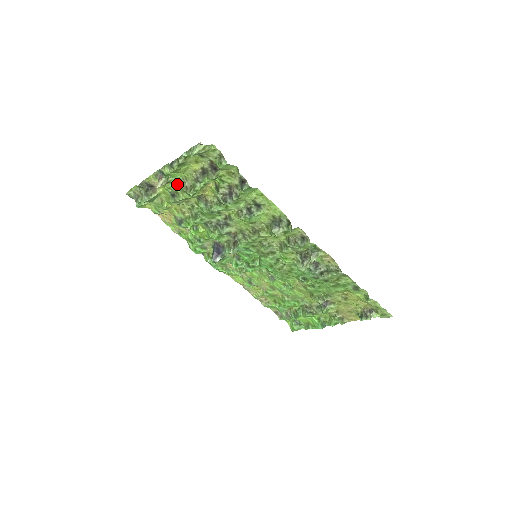
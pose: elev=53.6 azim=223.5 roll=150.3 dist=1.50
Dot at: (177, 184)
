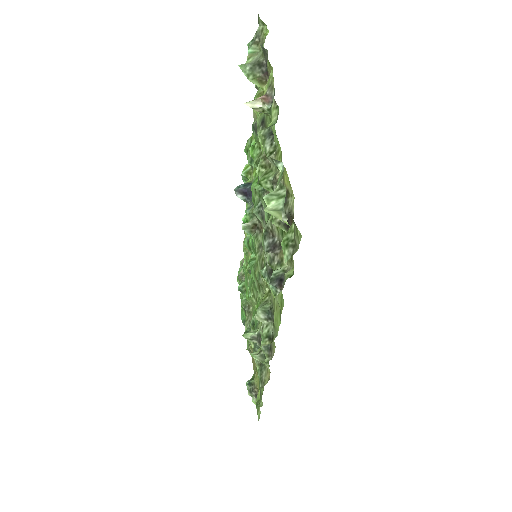
Dot at: (273, 131)
